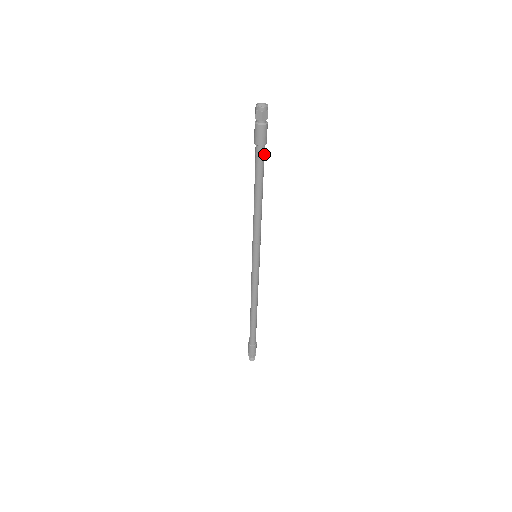
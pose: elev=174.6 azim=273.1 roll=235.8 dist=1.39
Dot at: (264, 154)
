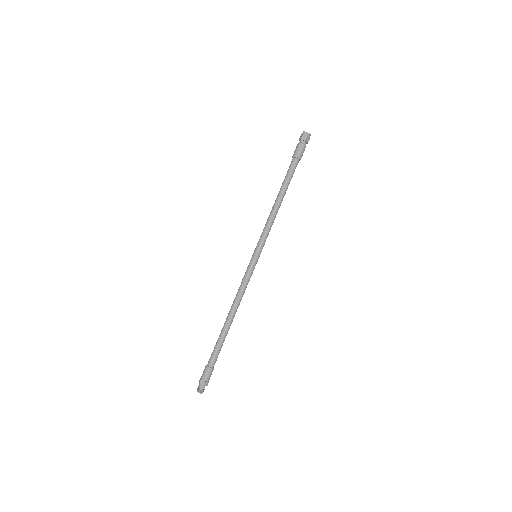
Dot at: occluded
